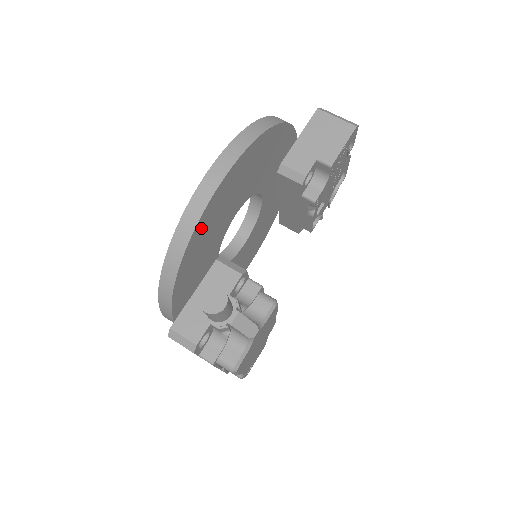
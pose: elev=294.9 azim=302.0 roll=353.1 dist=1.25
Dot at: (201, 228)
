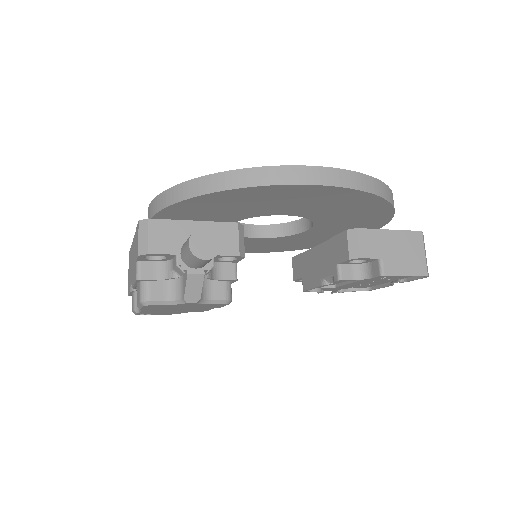
Dot at: (261, 191)
